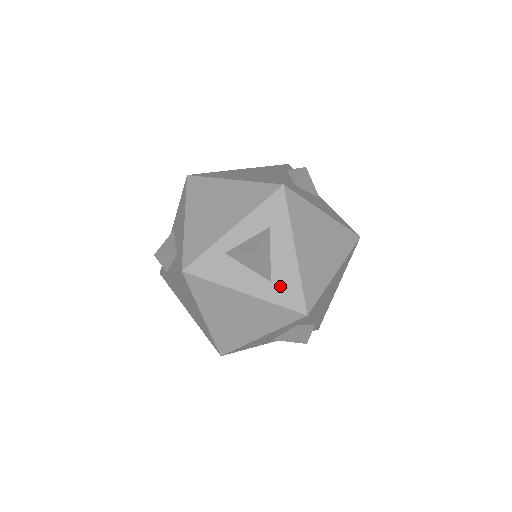
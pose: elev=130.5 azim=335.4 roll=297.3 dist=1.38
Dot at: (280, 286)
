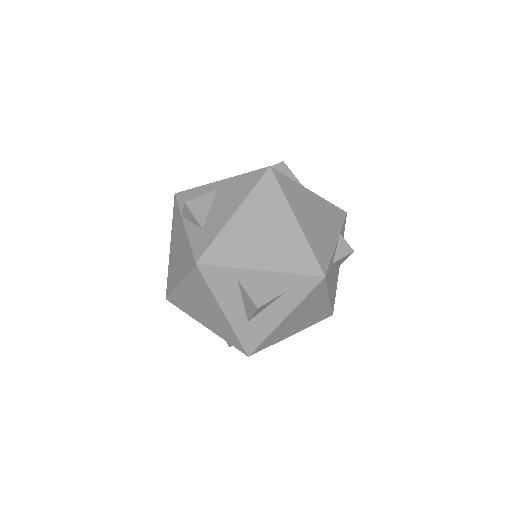
Dot at: (251, 329)
